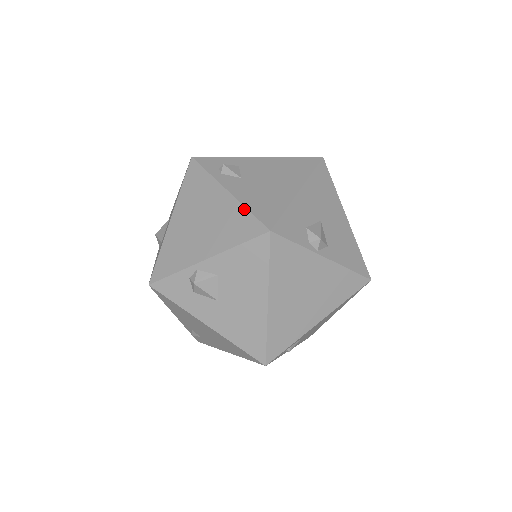
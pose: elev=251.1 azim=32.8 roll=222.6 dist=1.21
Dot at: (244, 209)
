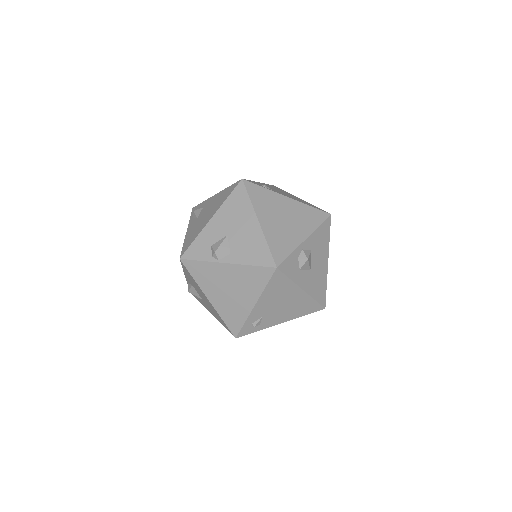
Dot at: (183, 244)
